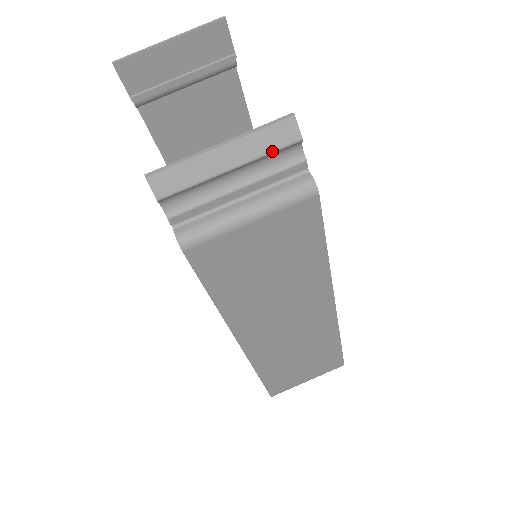
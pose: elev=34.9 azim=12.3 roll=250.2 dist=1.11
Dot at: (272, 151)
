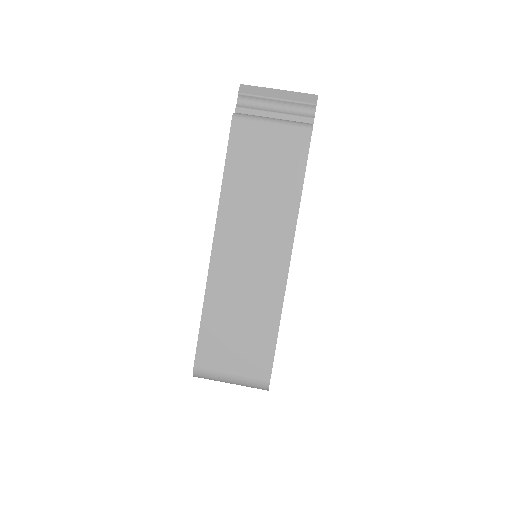
Dot at: (300, 102)
